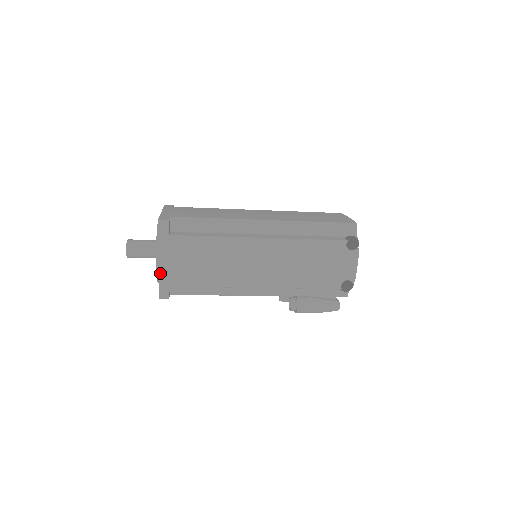
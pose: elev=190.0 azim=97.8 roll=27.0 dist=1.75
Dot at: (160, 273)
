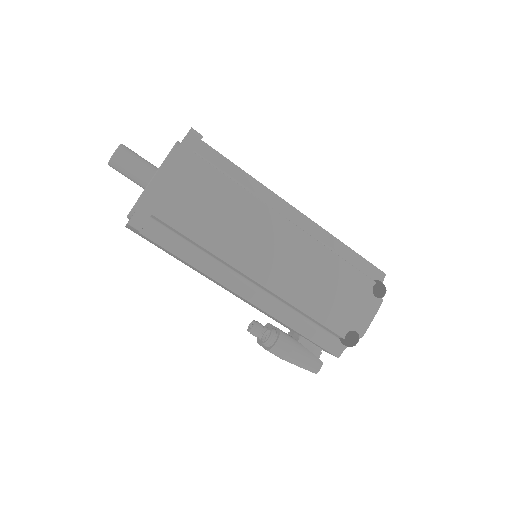
Dot at: (152, 190)
